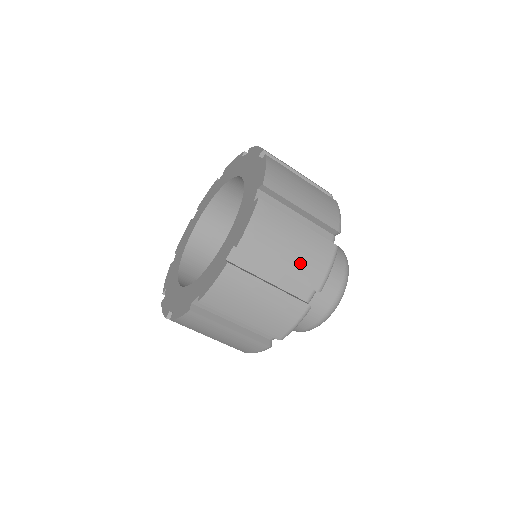
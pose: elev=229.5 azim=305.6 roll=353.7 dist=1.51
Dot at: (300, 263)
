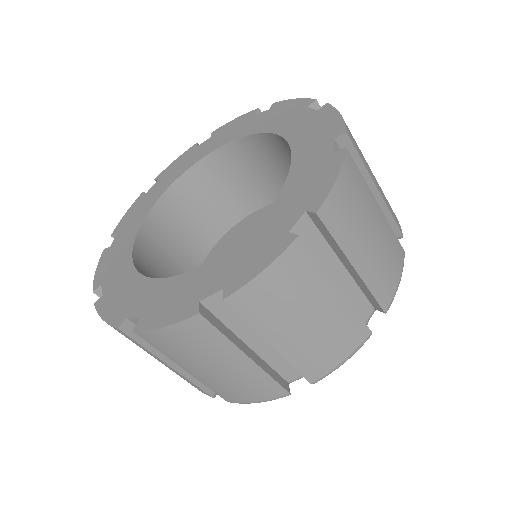
Dot at: (308, 346)
